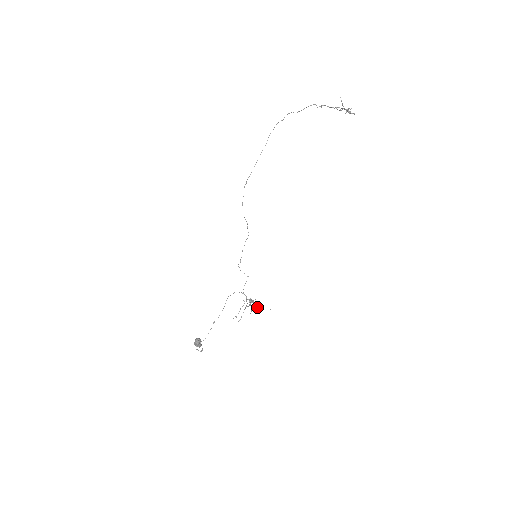
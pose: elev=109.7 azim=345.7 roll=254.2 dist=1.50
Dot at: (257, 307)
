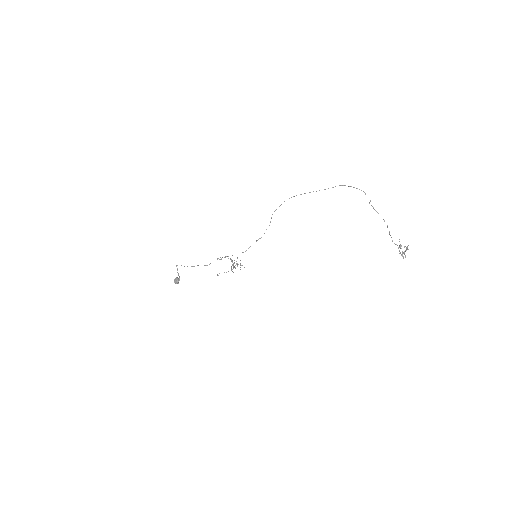
Dot at: (237, 265)
